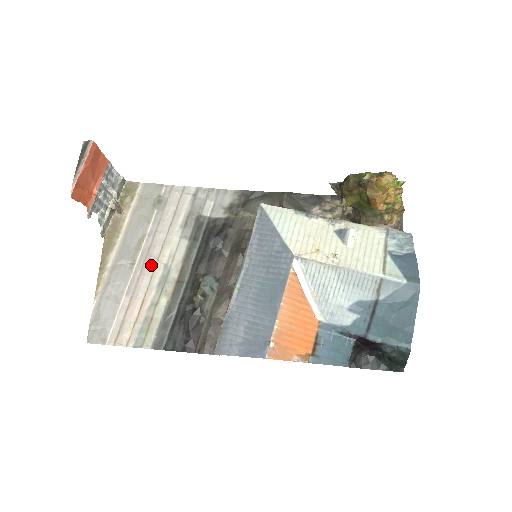
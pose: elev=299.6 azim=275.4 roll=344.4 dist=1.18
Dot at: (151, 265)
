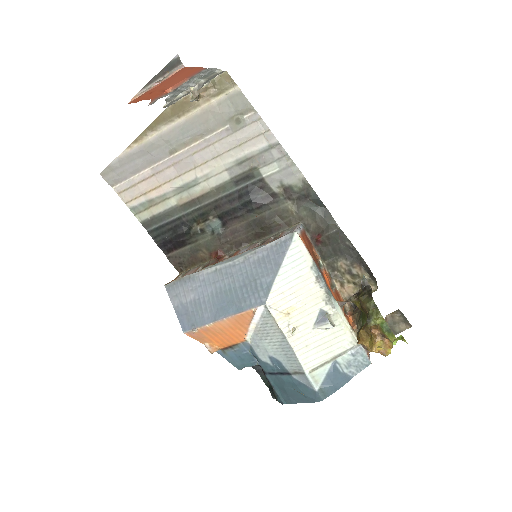
Dot at: (186, 167)
